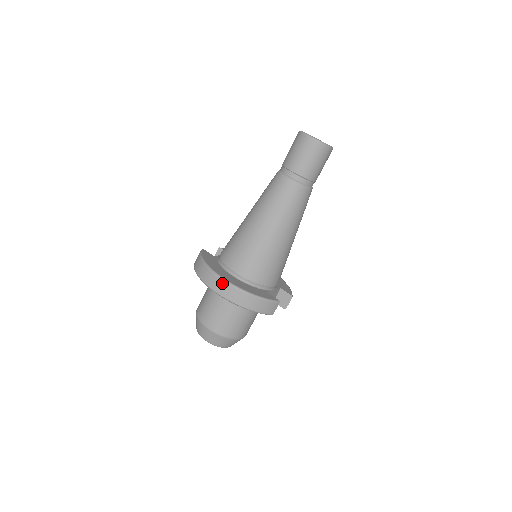
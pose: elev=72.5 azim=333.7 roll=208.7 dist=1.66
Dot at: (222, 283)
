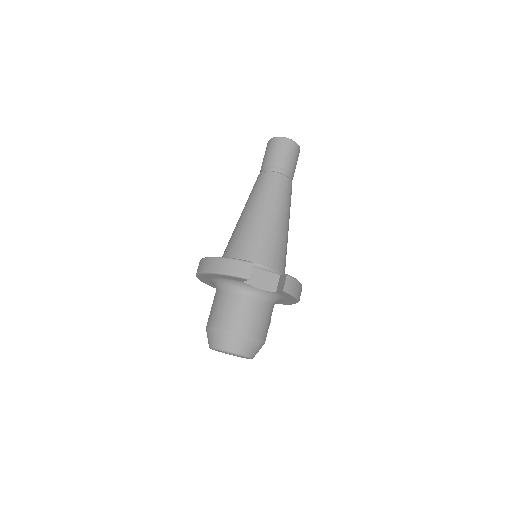
Dot at: (201, 262)
